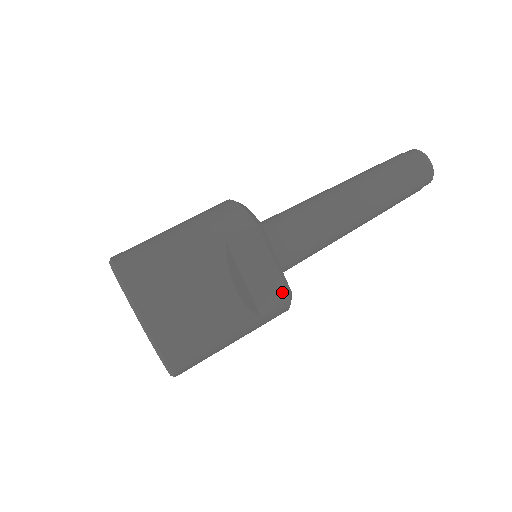
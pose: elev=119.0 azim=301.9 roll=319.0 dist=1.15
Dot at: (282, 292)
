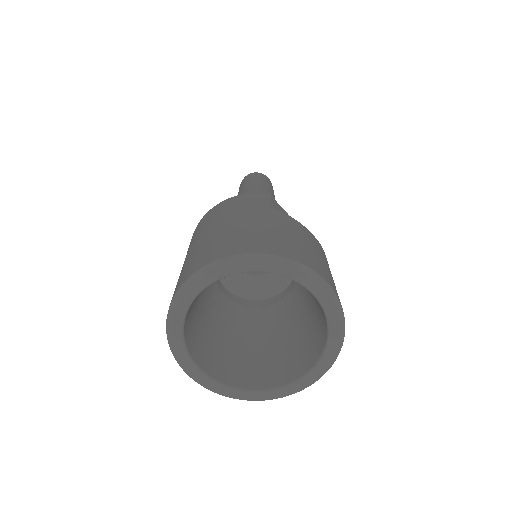
Dot at: occluded
